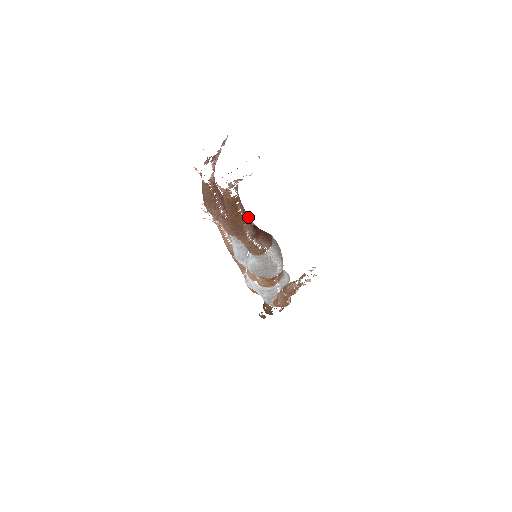
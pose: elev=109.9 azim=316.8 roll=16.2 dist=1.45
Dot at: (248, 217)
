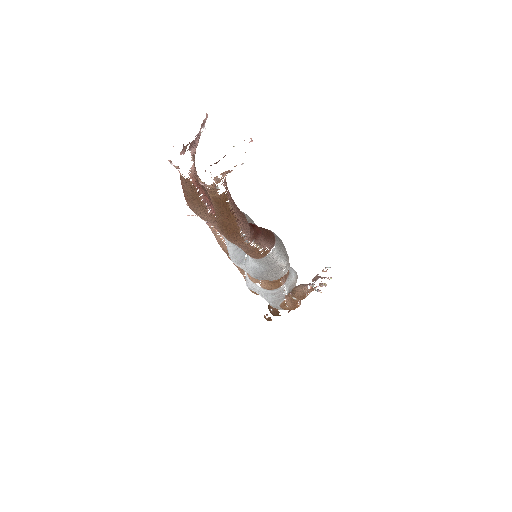
Dot at: (243, 216)
